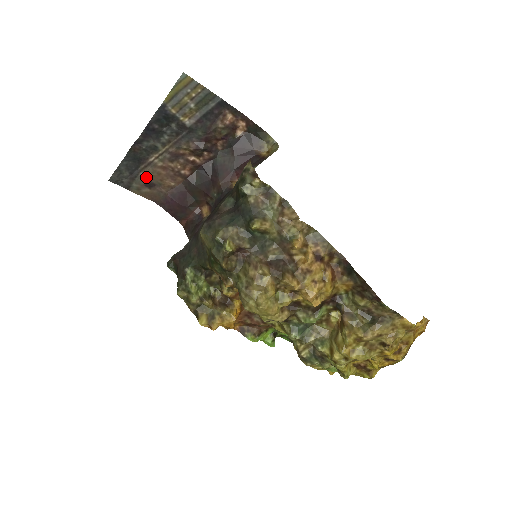
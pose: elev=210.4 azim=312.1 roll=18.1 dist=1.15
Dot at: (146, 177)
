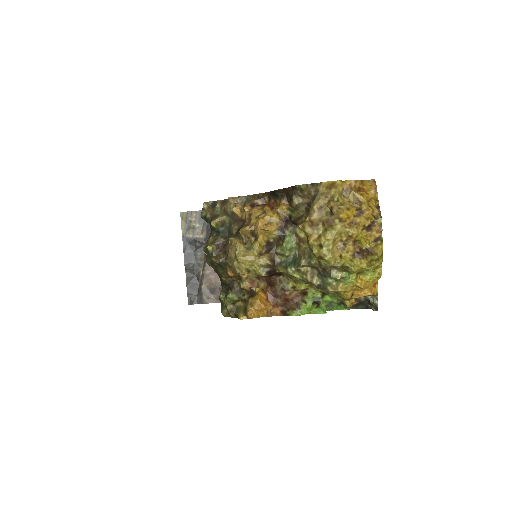
Dot at: (206, 287)
